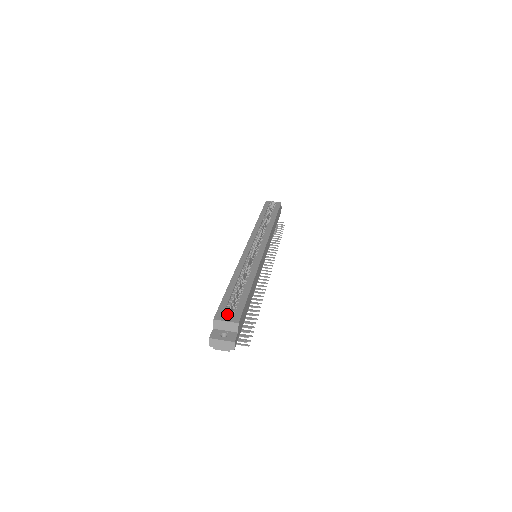
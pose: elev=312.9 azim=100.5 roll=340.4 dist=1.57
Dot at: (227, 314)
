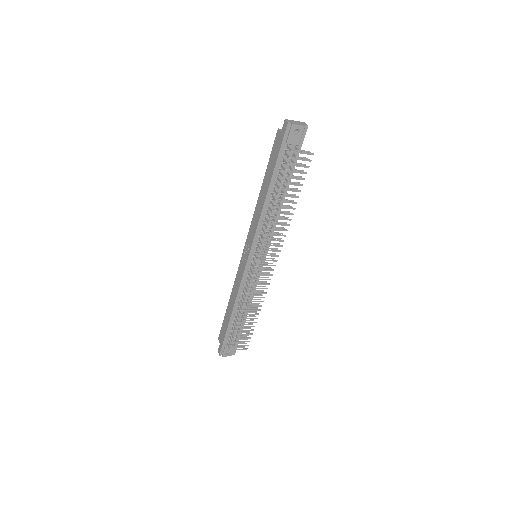
Dot at: occluded
